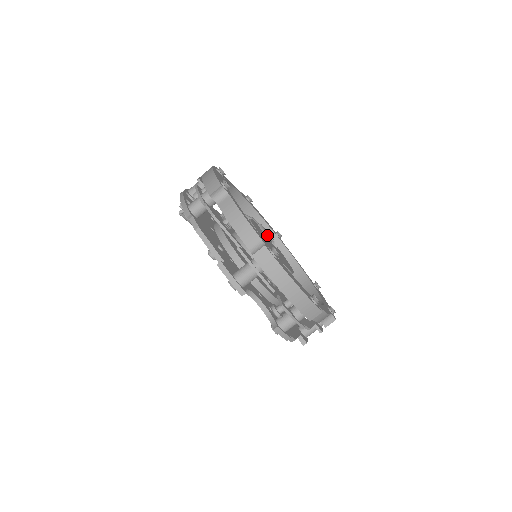
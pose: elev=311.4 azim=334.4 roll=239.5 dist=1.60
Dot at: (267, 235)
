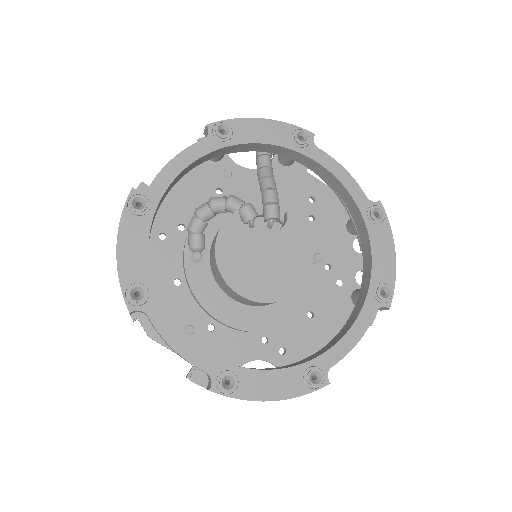
Dot at: (265, 201)
